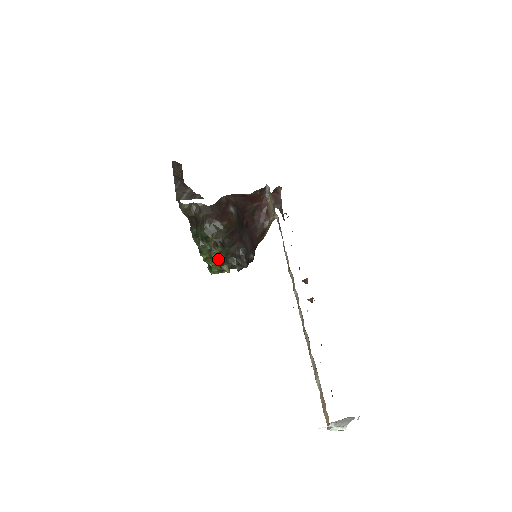
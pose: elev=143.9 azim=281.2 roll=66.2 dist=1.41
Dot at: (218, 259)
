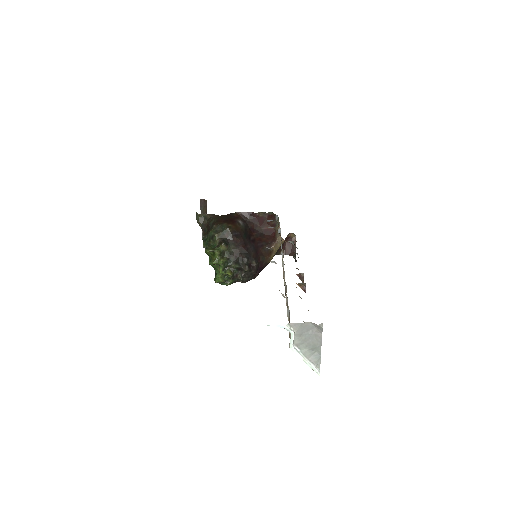
Dot at: (221, 257)
